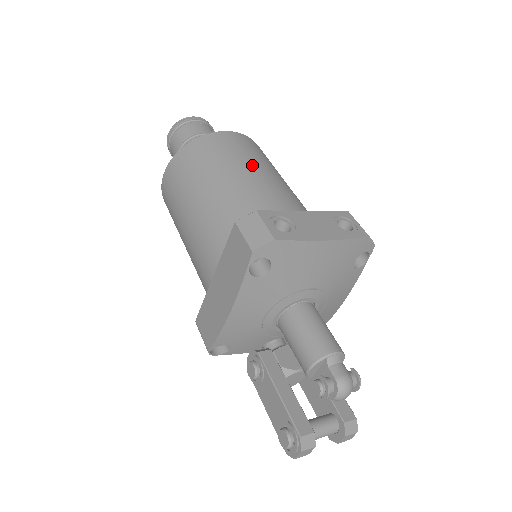
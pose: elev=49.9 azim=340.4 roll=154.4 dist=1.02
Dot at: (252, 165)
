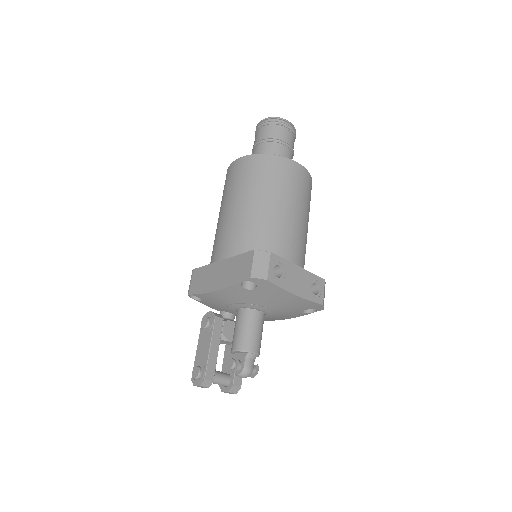
Dot at: (295, 204)
